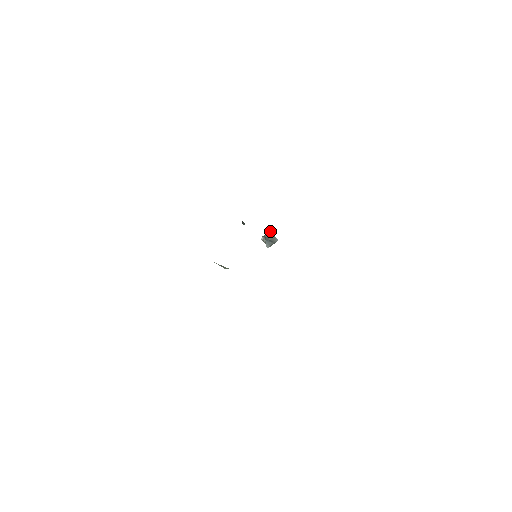
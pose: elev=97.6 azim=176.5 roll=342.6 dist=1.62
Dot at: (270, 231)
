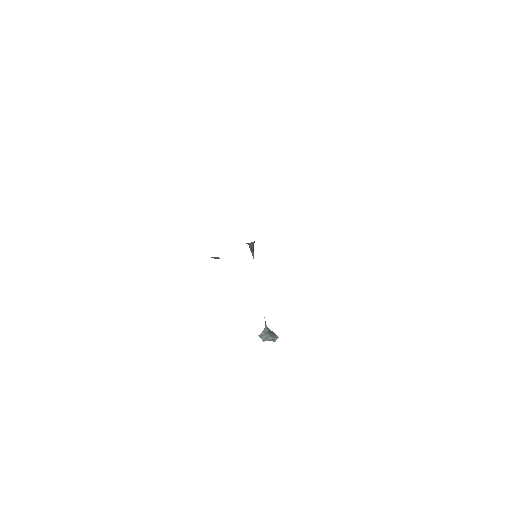
Dot at: occluded
